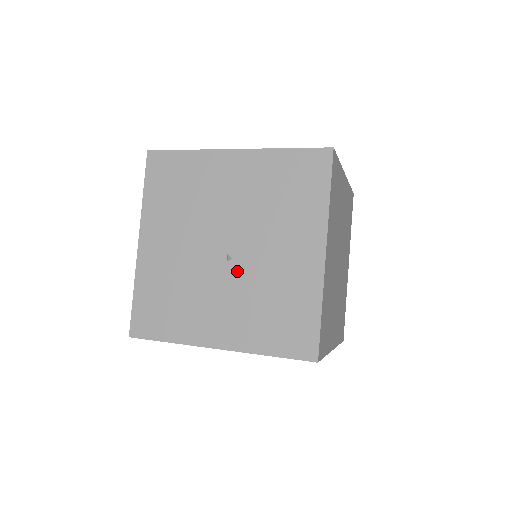
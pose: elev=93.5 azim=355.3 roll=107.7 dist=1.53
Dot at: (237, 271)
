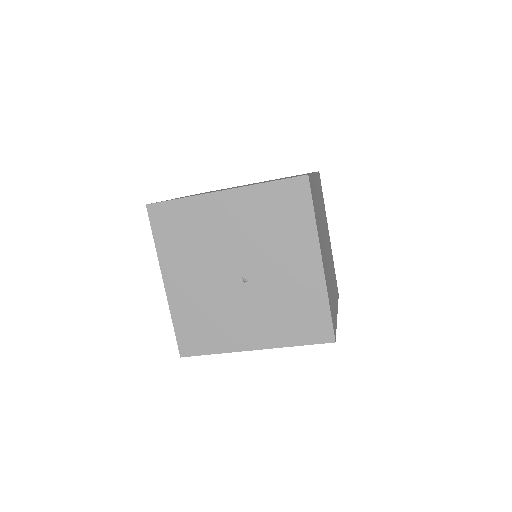
Dot at: (254, 289)
